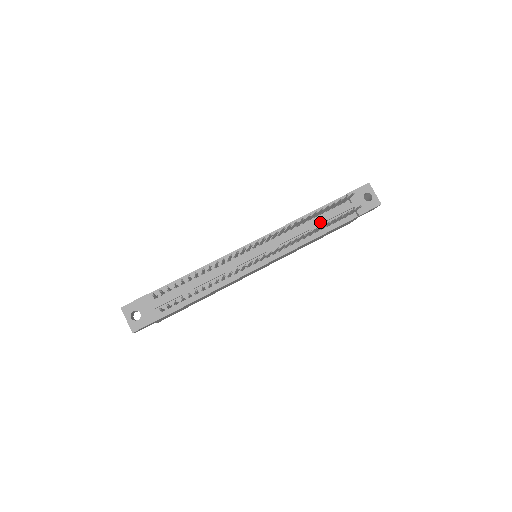
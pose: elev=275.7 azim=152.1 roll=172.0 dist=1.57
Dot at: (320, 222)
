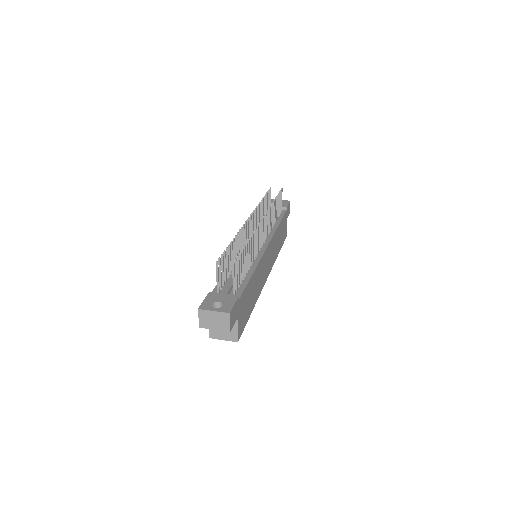
Dot at: occluded
